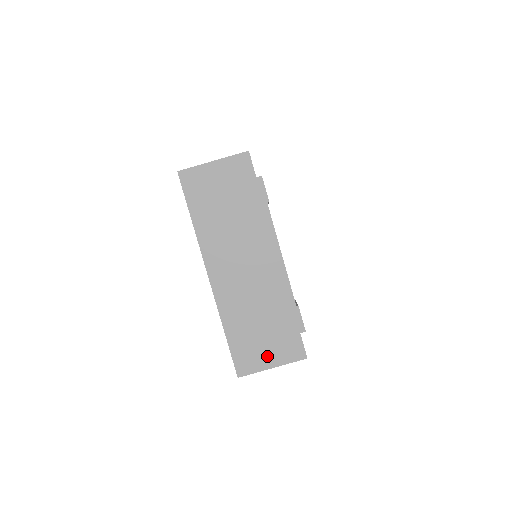
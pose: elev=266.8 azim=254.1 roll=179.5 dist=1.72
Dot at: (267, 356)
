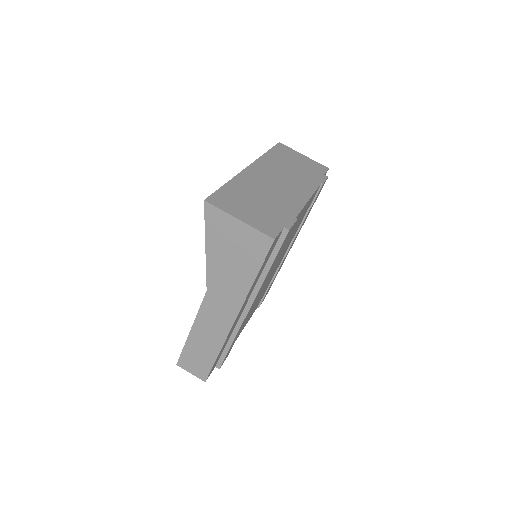
Dot at: (243, 213)
